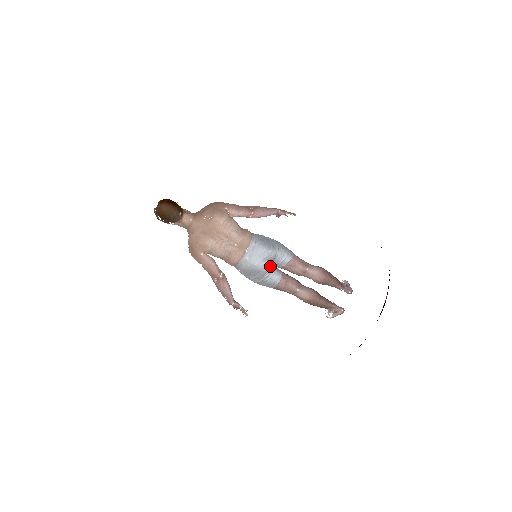
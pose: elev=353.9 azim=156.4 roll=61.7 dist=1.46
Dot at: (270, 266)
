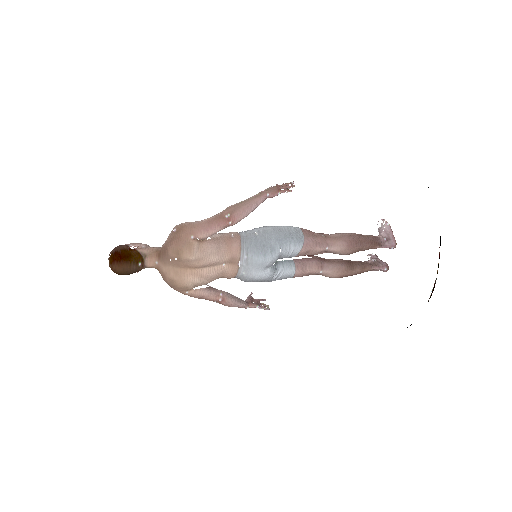
Dot at: (277, 263)
